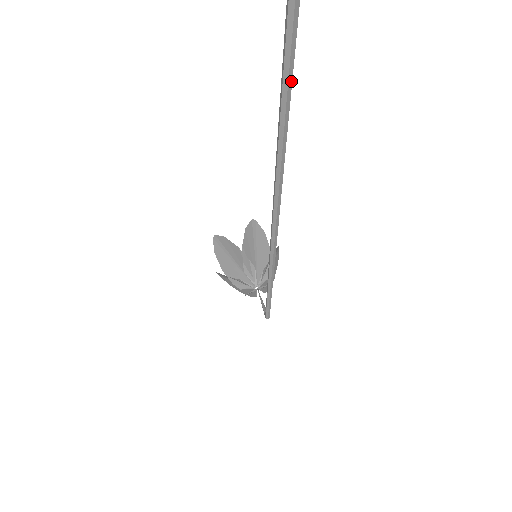
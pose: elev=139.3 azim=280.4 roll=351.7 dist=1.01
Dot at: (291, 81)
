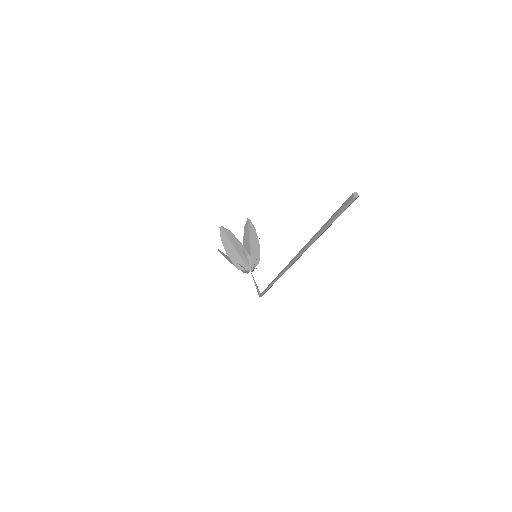
Dot at: occluded
